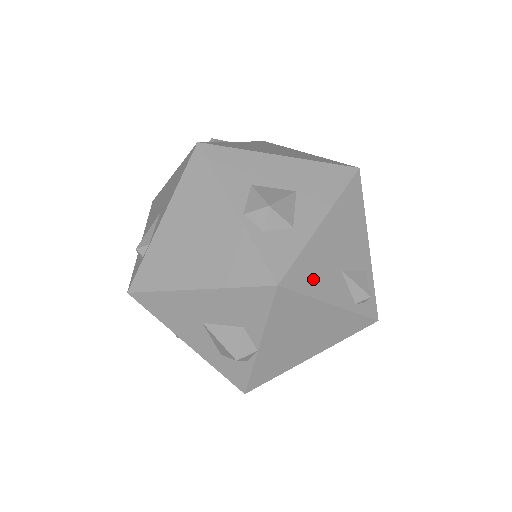
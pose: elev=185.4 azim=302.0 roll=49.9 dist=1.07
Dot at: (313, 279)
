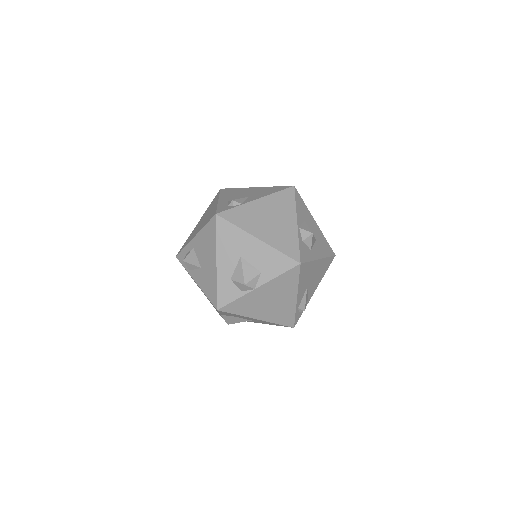
Dot at: (304, 277)
